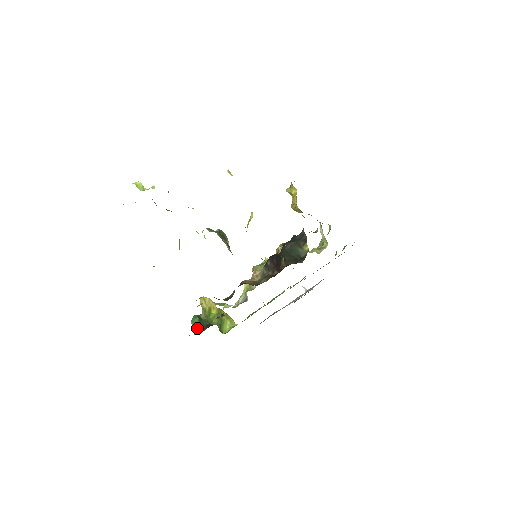
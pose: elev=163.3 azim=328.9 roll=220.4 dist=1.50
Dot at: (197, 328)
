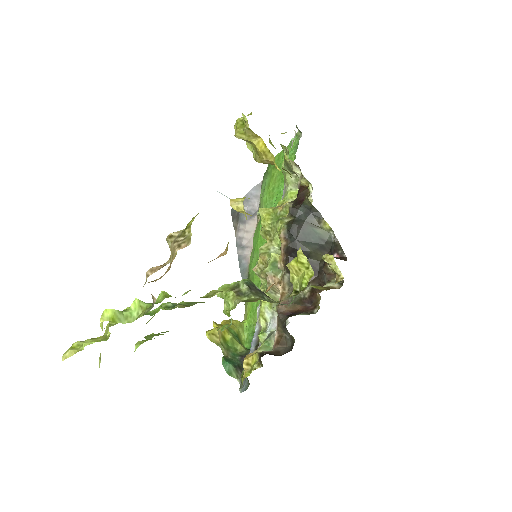
Dot at: (237, 375)
